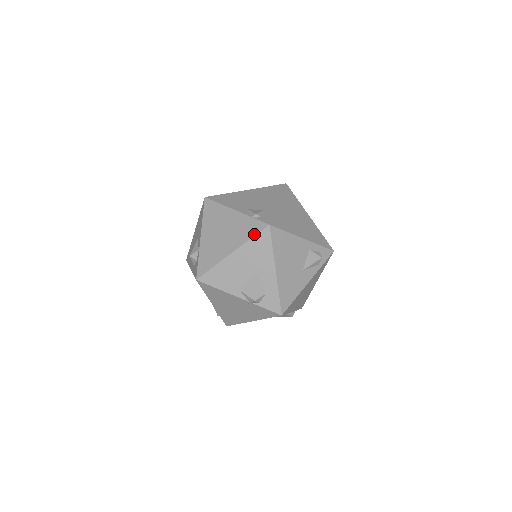
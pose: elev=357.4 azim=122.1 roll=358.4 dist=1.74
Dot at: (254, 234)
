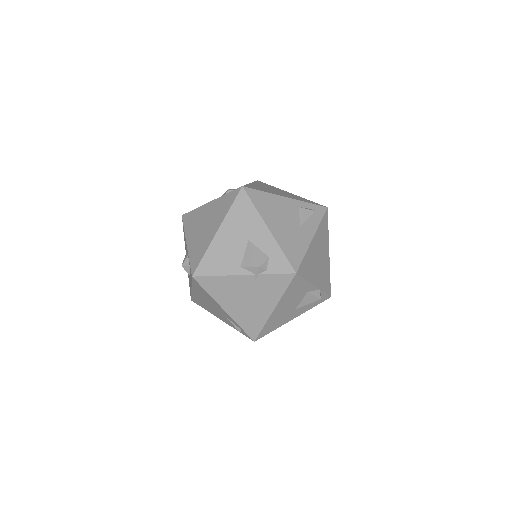
Dot at: (231, 203)
